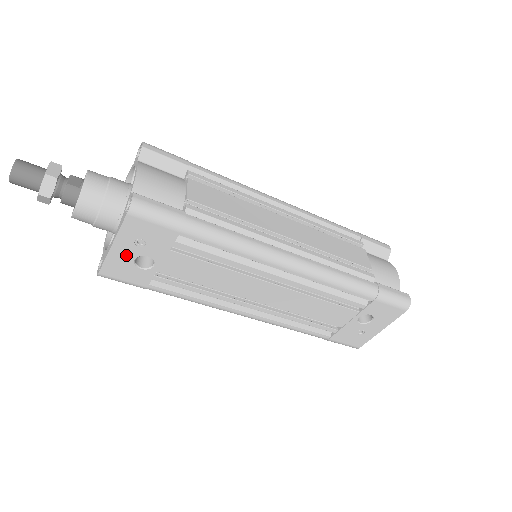
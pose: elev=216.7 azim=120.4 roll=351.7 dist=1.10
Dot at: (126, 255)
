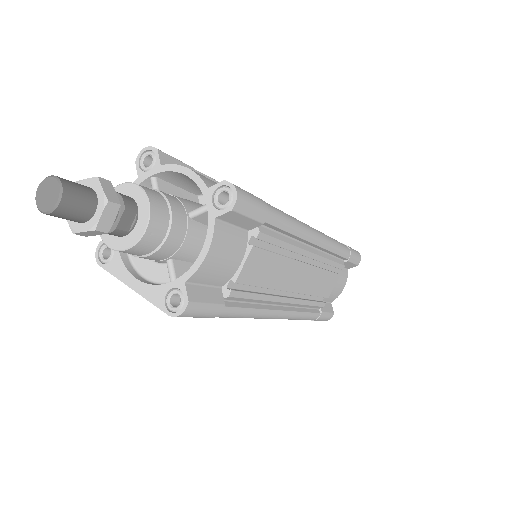
Dot at: occluded
